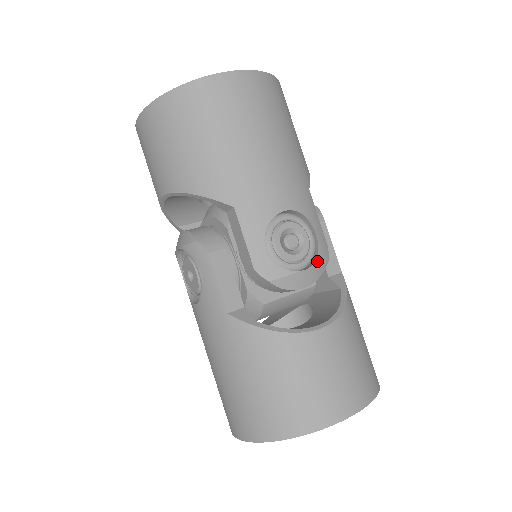
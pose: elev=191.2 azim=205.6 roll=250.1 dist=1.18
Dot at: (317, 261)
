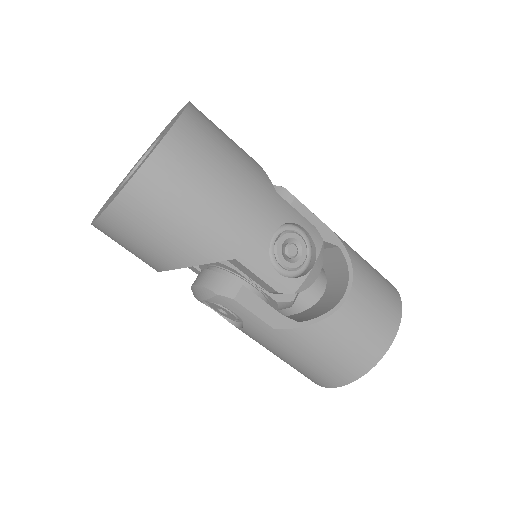
Dot at: (317, 250)
